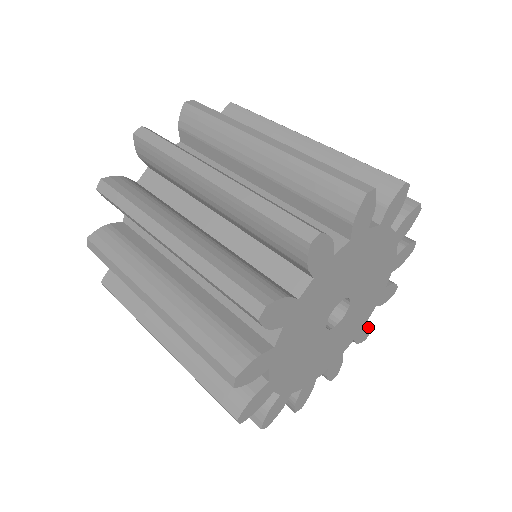
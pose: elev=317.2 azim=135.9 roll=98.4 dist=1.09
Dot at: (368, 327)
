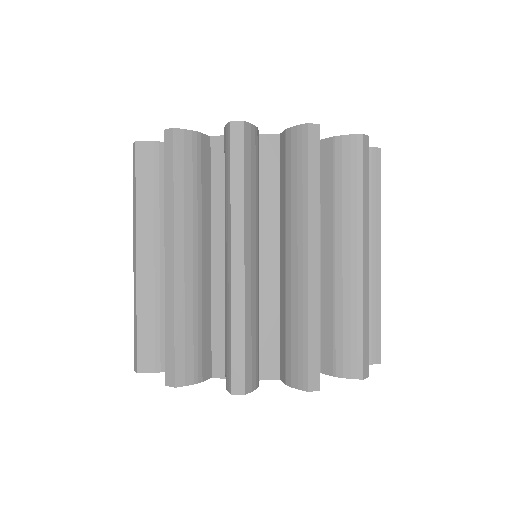
Dot at: occluded
